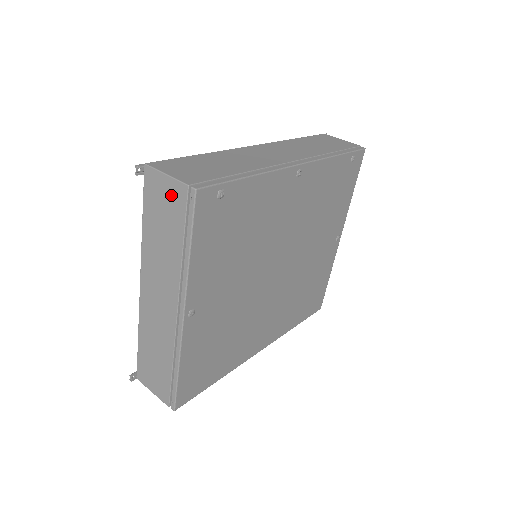
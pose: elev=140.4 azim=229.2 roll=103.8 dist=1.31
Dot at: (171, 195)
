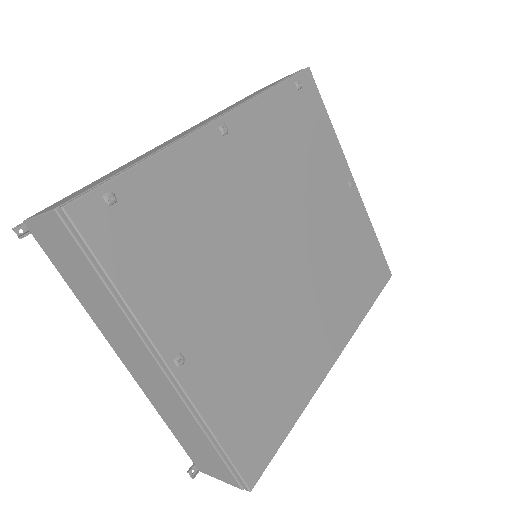
Dot at: (56, 235)
